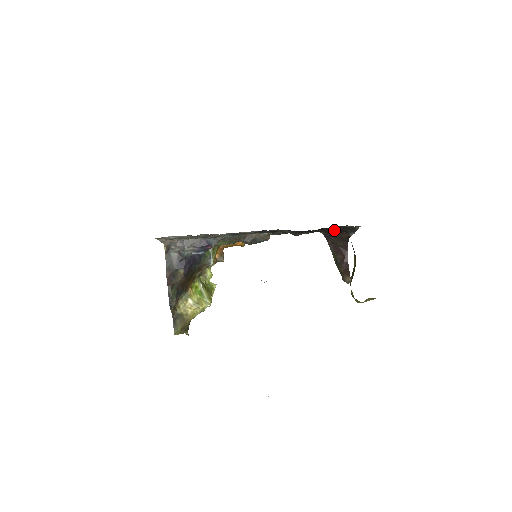
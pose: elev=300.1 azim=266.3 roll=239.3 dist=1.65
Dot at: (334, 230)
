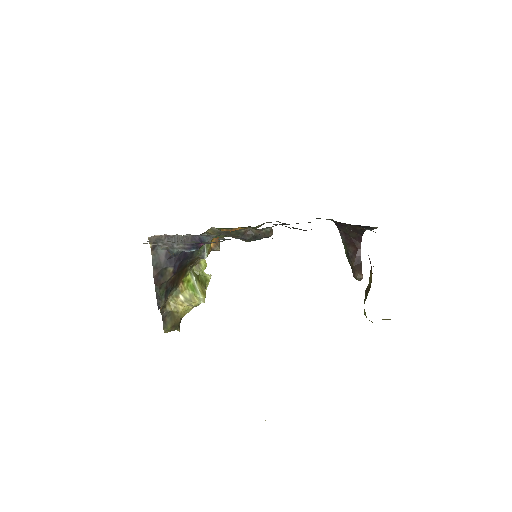
Dot at: occluded
